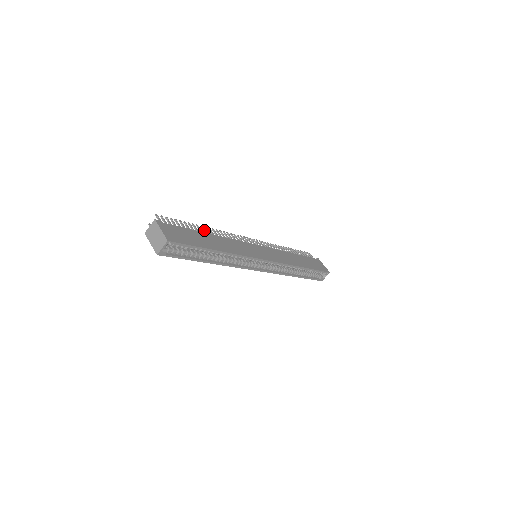
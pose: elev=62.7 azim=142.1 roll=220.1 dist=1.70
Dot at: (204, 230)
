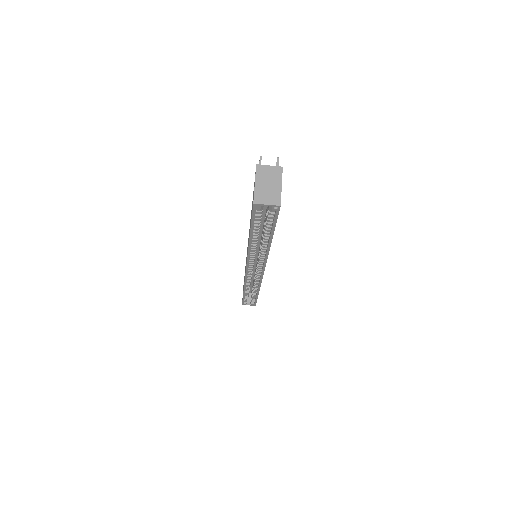
Dot at: occluded
